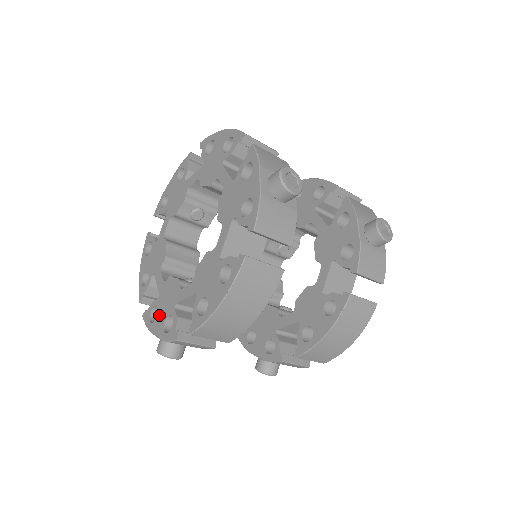
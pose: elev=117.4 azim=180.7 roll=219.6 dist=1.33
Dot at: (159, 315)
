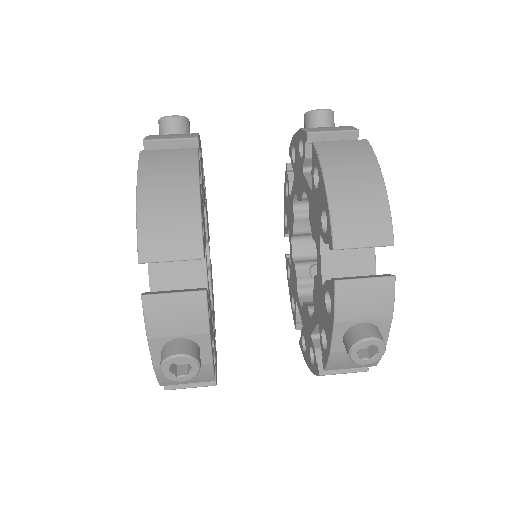
Dot at: occluded
